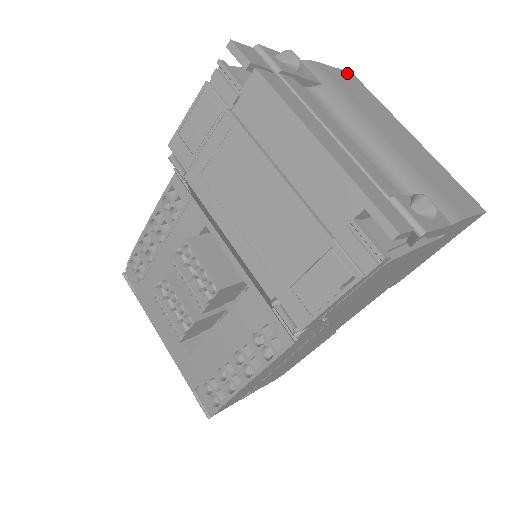
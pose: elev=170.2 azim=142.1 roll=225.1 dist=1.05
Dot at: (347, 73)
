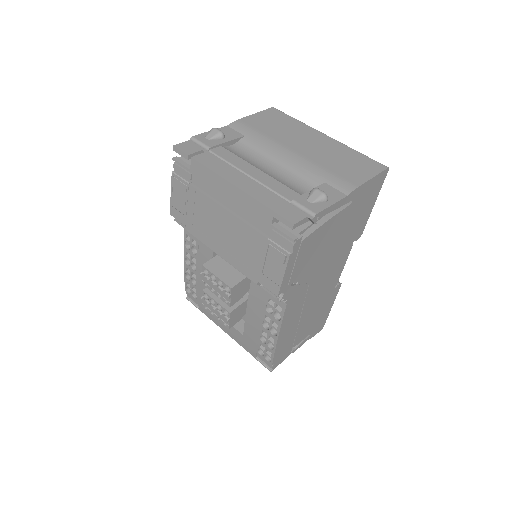
Dot at: (267, 111)
